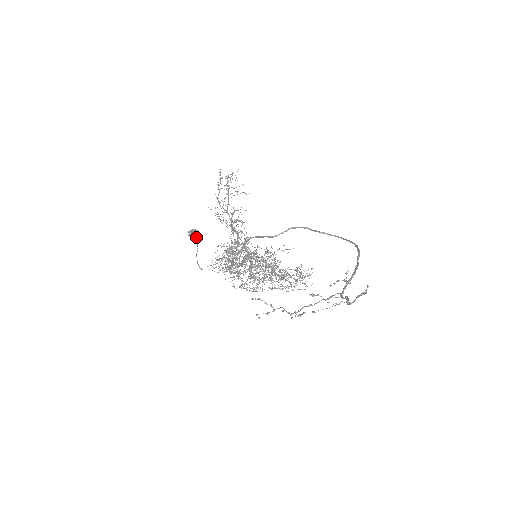
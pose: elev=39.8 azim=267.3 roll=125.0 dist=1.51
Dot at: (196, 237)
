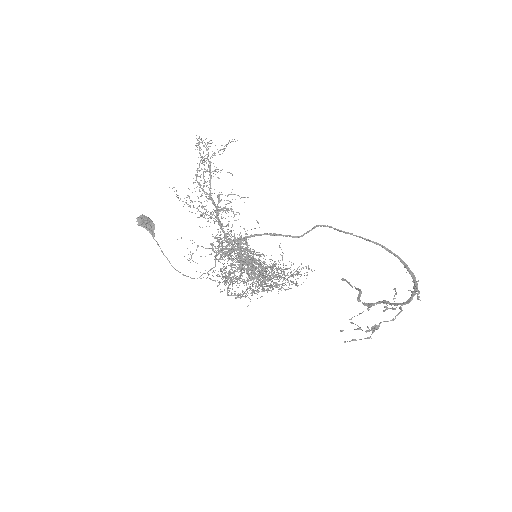
Dot at: (150, 227)
